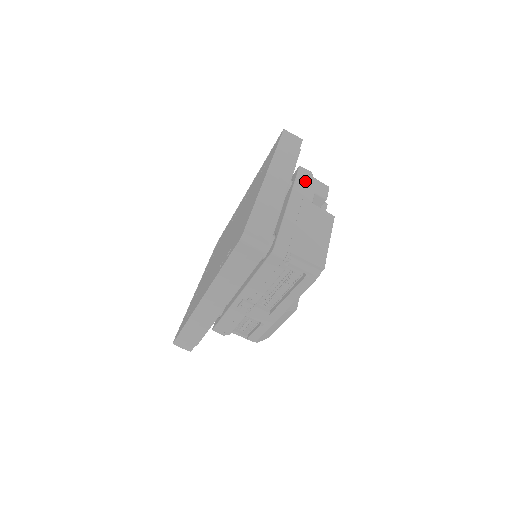
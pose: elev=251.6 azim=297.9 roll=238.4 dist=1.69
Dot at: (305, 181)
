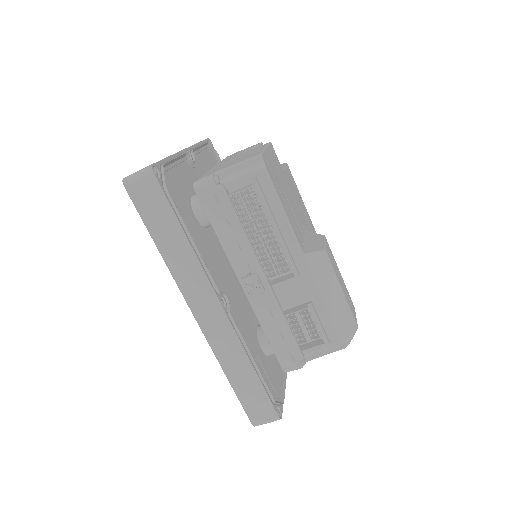
Dot at: occluded
